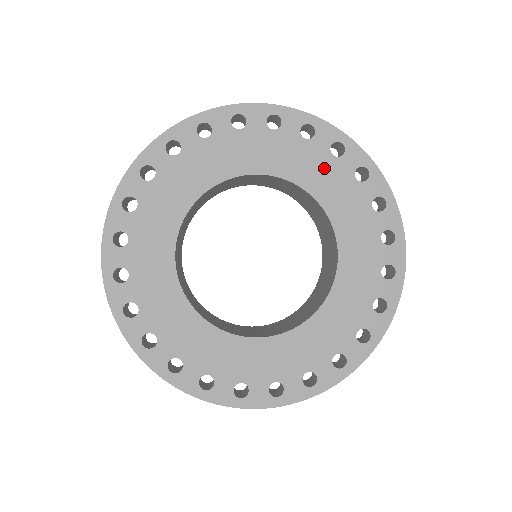
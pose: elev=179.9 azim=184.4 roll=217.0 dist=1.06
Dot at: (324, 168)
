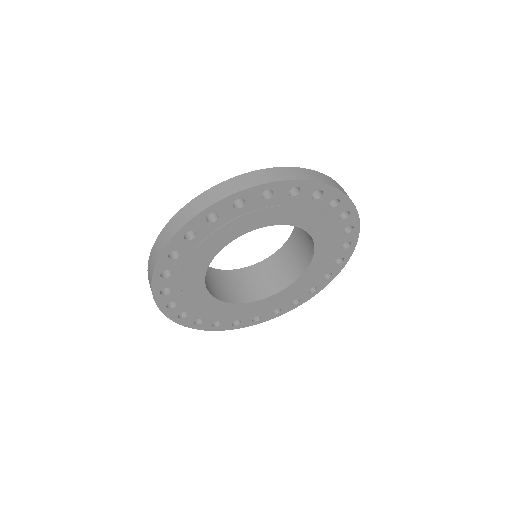
Dot at: (307, 209)
